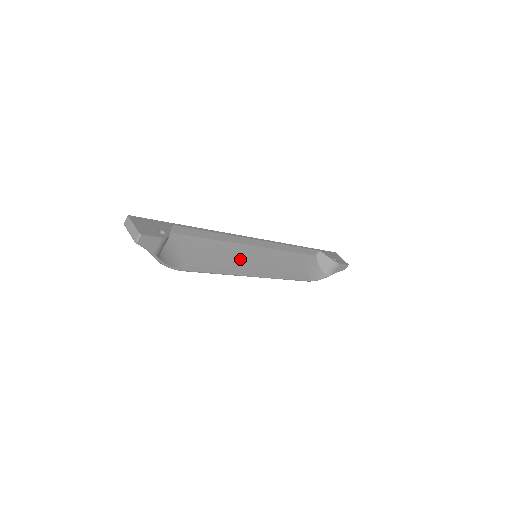
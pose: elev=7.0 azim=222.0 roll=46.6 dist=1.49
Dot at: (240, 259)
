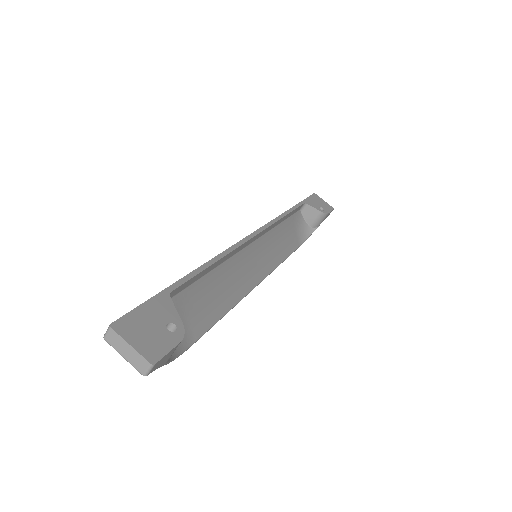
Dot at: (242, 272)
